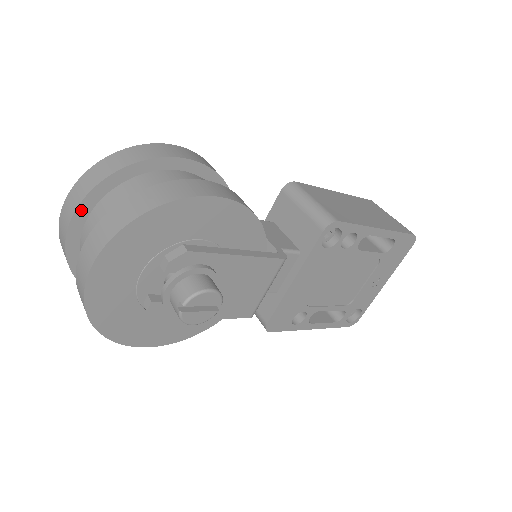
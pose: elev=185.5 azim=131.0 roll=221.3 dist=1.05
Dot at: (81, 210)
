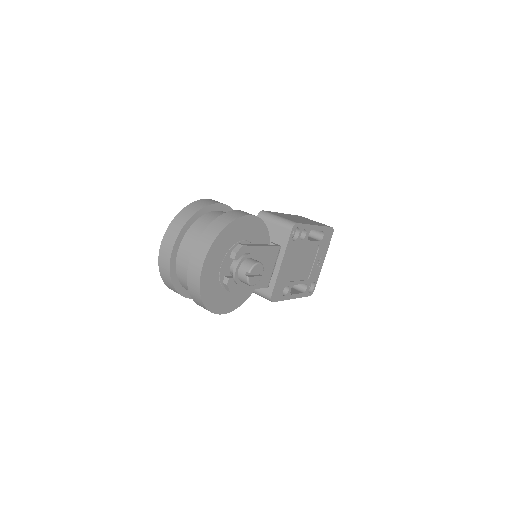
Dot at: (177, 240)
